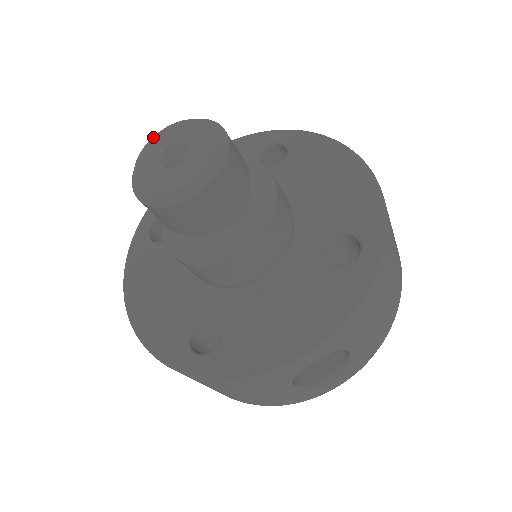
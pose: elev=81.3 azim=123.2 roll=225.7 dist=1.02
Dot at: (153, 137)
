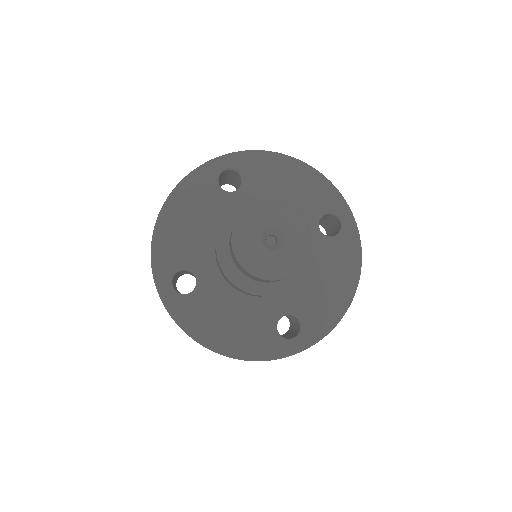
Dot at: (240, 233)
